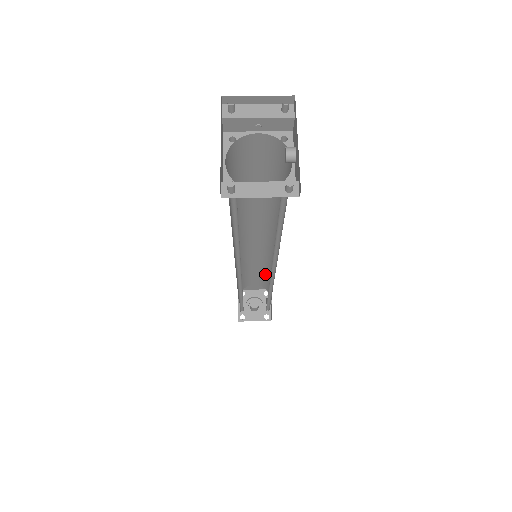
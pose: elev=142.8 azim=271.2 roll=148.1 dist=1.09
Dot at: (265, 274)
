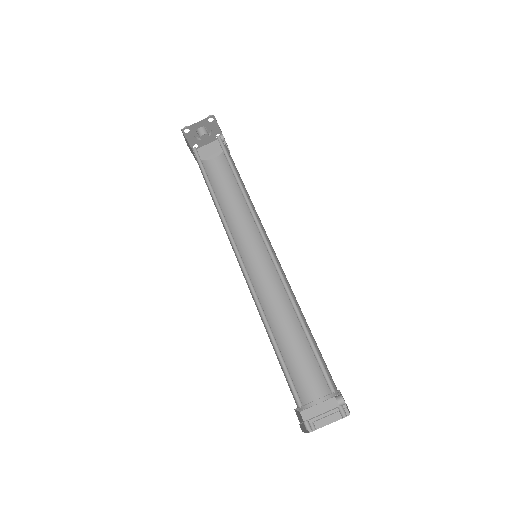
Dot at: occluded
